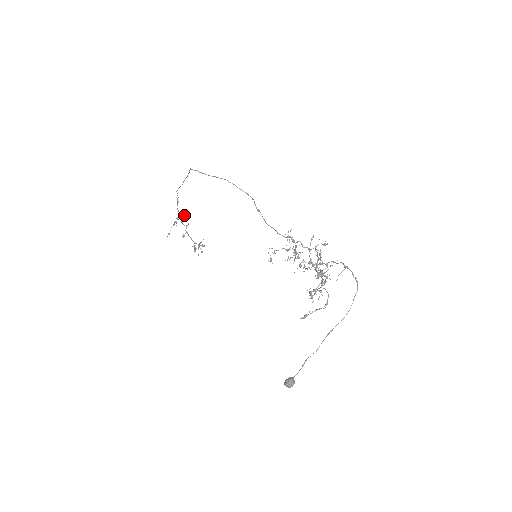
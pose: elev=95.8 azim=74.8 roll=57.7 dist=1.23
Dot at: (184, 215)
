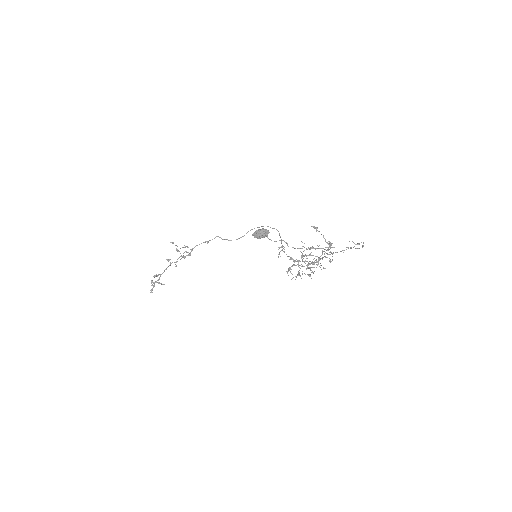
Dot at: (190, 255)
